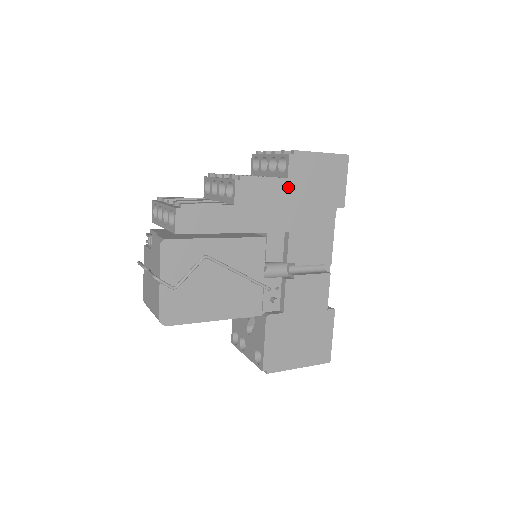
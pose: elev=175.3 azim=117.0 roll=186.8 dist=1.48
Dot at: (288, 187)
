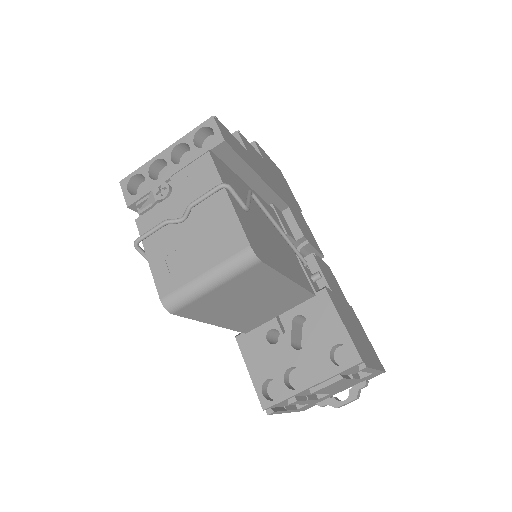
Dot at: (267, 167)
